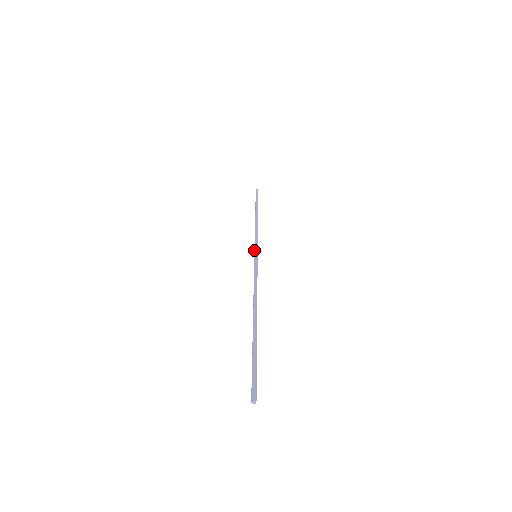
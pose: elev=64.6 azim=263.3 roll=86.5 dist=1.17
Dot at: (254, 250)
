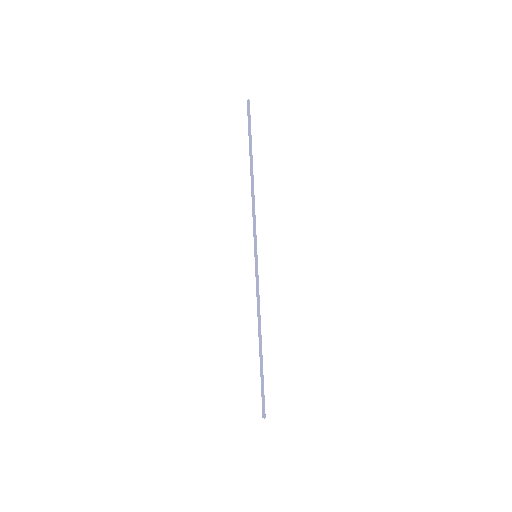
Dot at: (255, 245)
